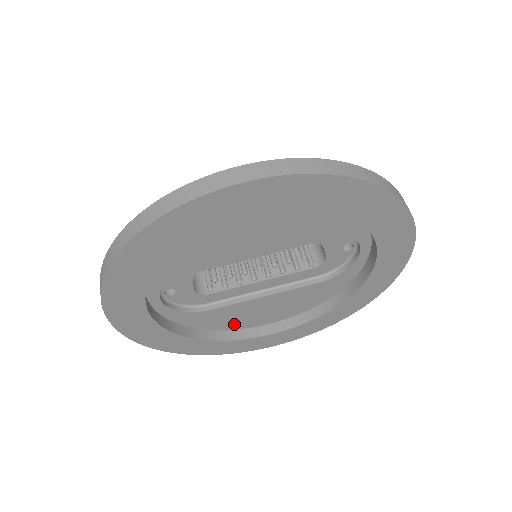
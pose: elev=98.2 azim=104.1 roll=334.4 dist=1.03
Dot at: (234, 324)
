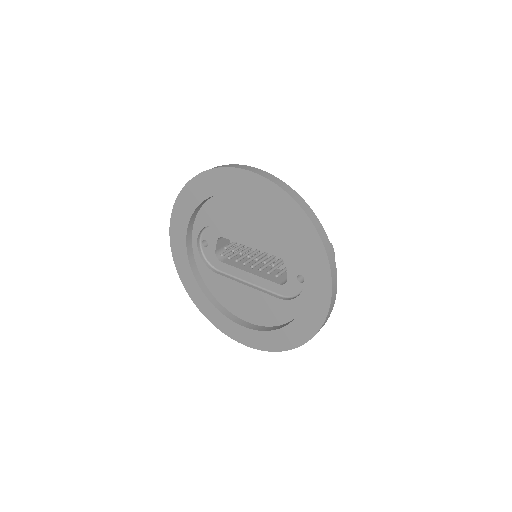
Dot at: (226, 301)
